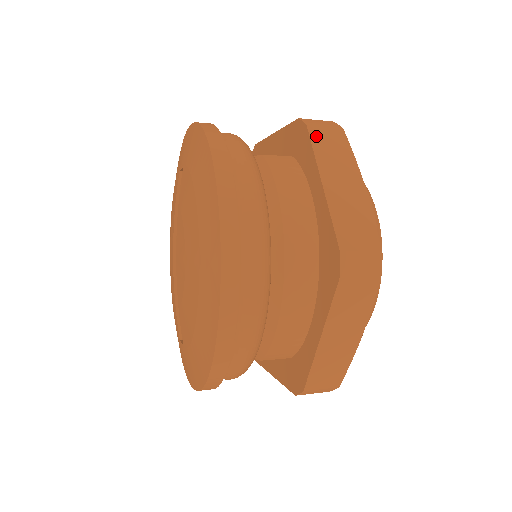
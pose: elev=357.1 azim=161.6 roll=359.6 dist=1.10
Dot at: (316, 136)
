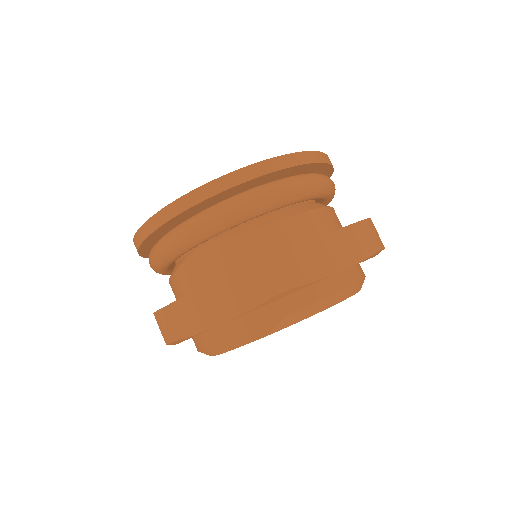
Dot at: occluded
